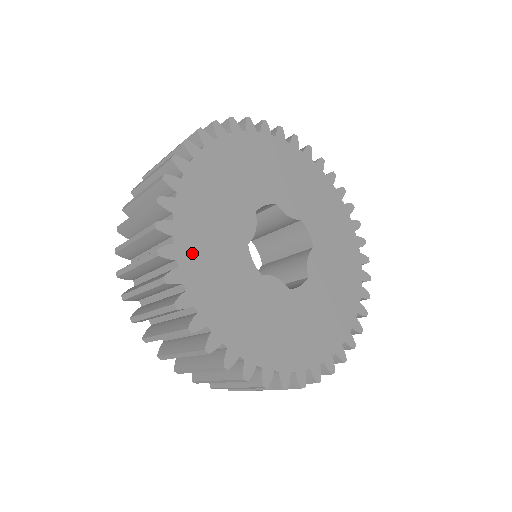
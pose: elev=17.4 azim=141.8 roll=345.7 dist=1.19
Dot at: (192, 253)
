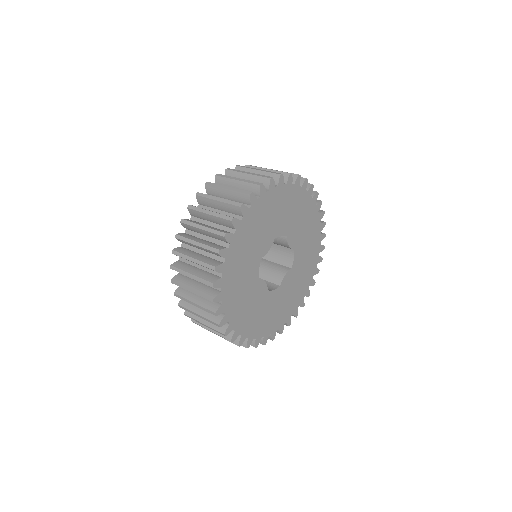
Dot at: (234, 256)
